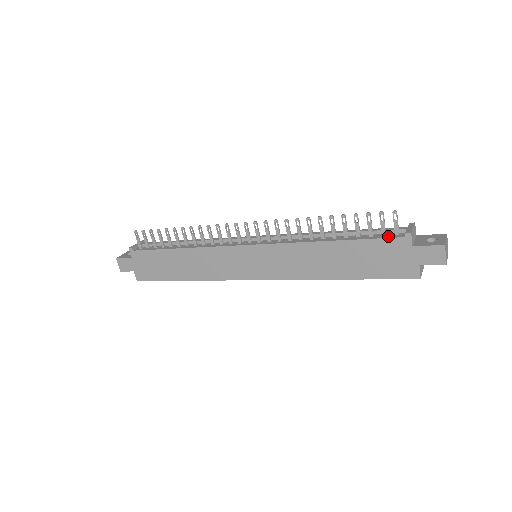
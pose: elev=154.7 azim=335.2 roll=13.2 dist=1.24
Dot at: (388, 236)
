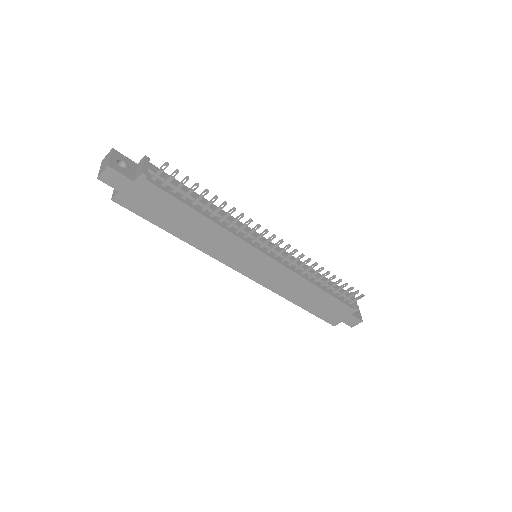
Dot at: (347, 303)
